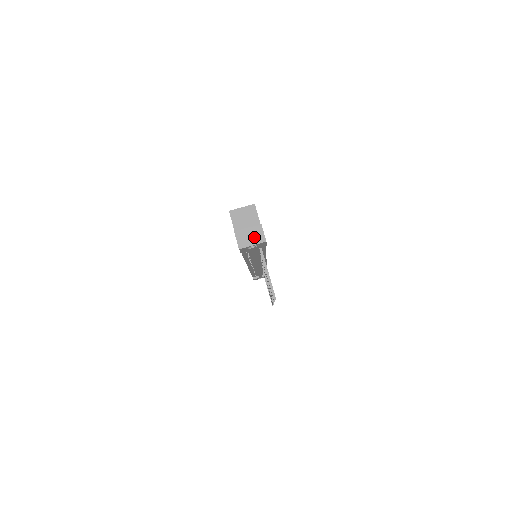
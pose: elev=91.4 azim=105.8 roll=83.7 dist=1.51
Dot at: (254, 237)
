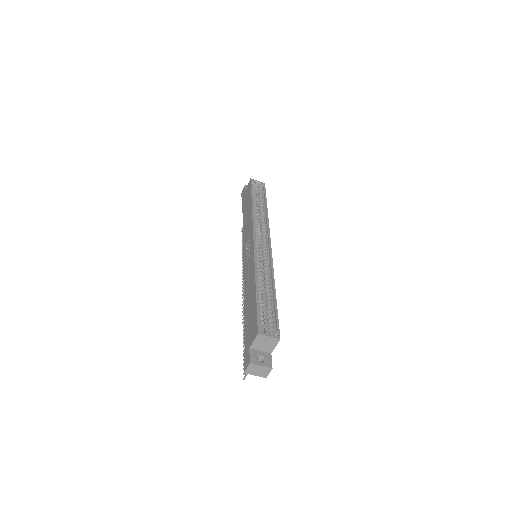
Dot at: (260, 372)
